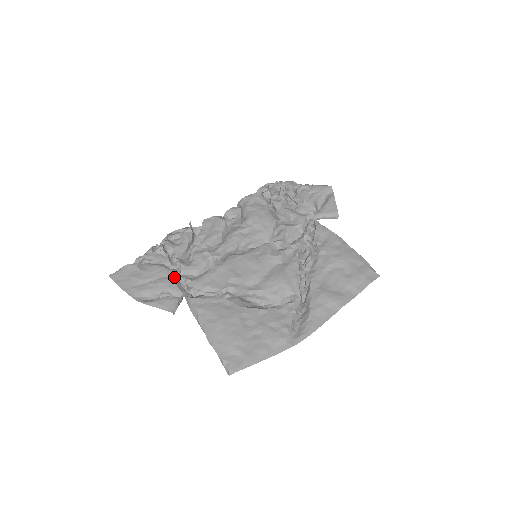
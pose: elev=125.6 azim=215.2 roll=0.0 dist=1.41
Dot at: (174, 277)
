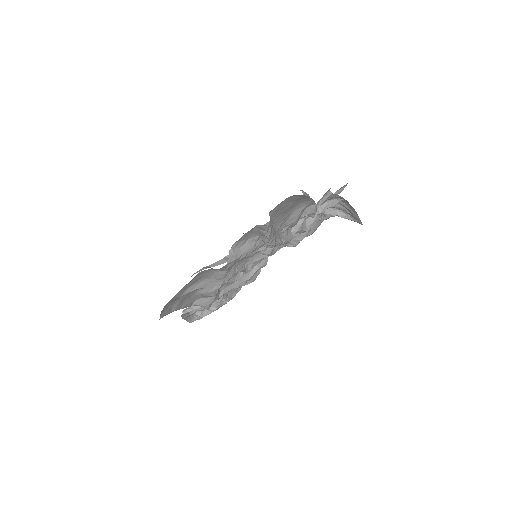
Dot at: occluded
